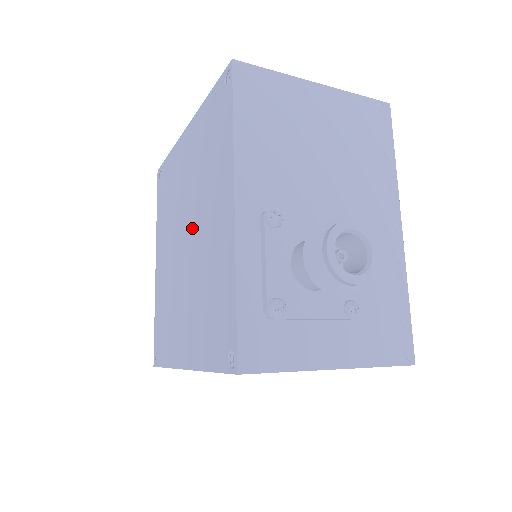
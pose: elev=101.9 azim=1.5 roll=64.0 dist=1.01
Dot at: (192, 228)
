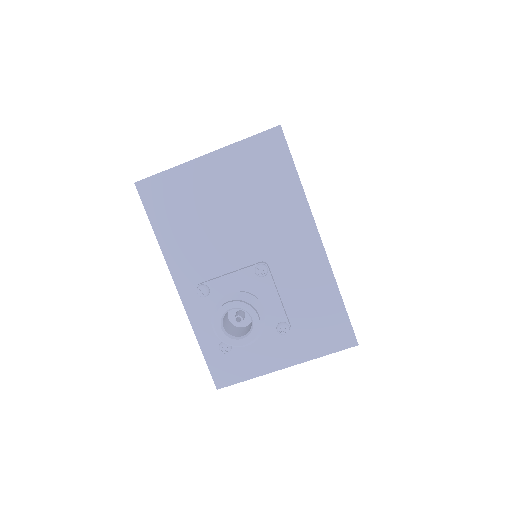
Dot at: occluded
